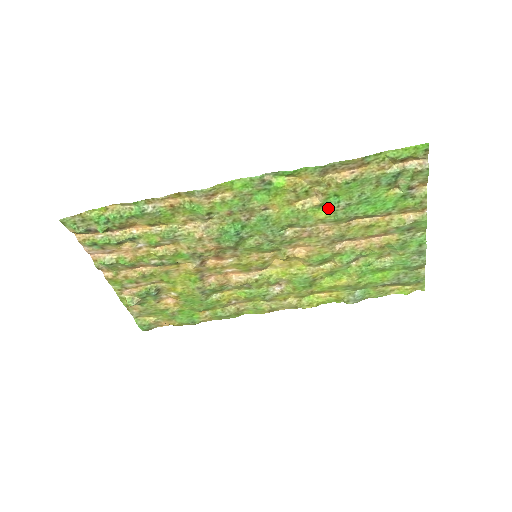
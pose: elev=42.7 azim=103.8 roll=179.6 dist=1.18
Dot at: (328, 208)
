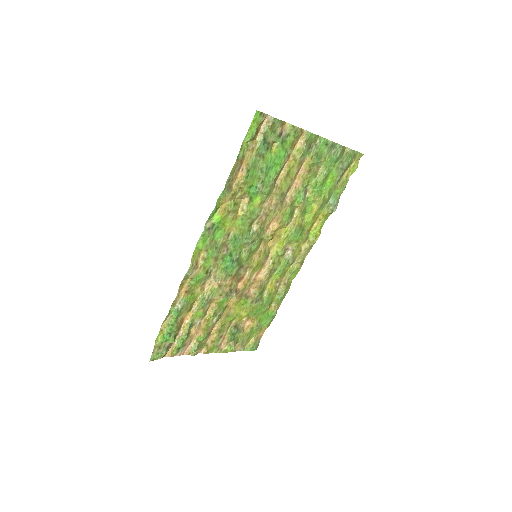
Dot at: (256, 196)
